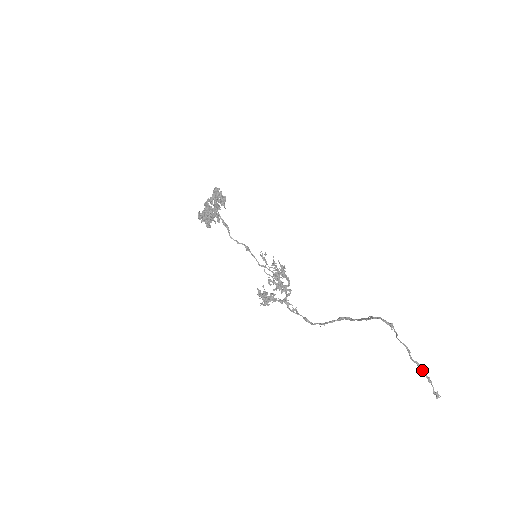
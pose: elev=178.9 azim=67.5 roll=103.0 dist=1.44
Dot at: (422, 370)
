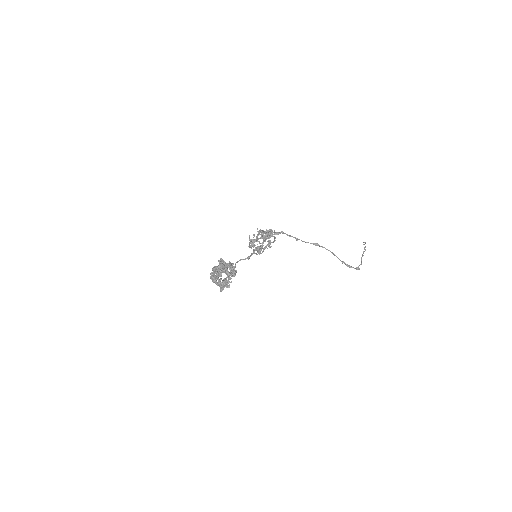
Dot at: occluded
